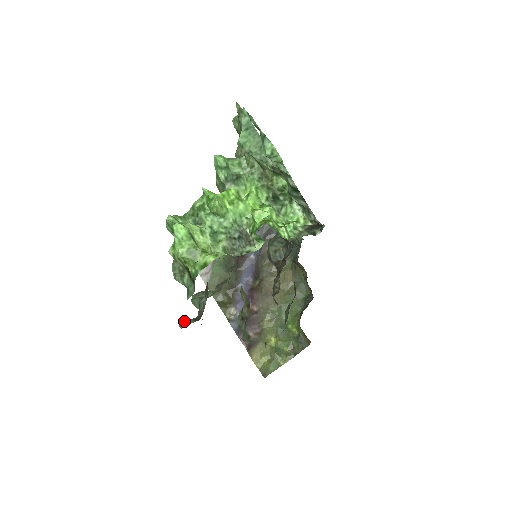
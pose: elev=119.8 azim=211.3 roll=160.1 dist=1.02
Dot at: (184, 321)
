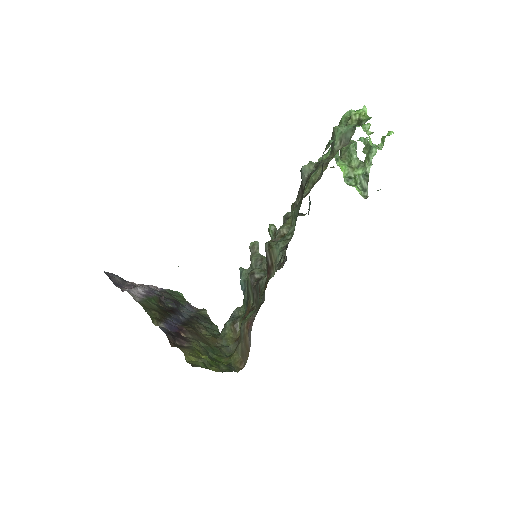
Dot at: (330, 144)
